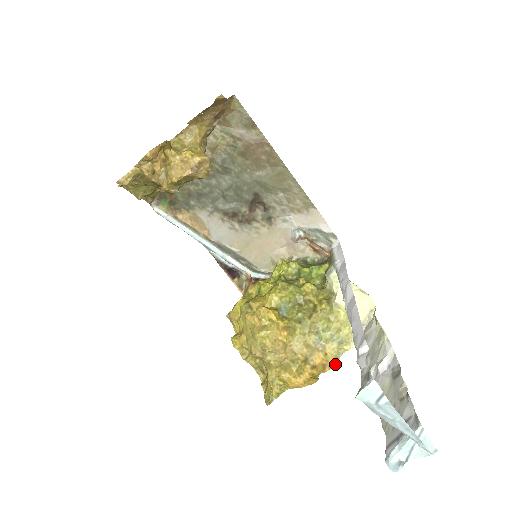
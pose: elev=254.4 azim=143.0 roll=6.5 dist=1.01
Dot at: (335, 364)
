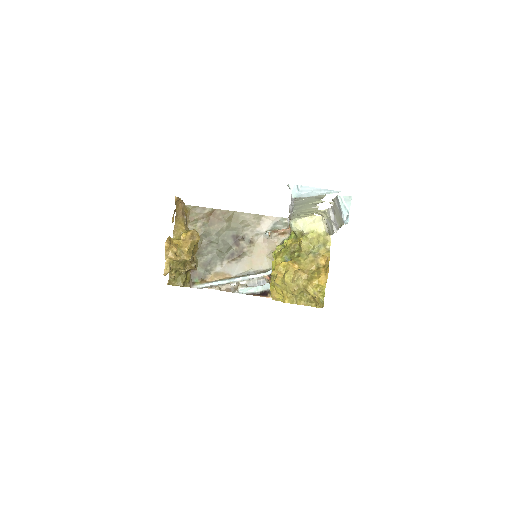
Dot at: occluded
